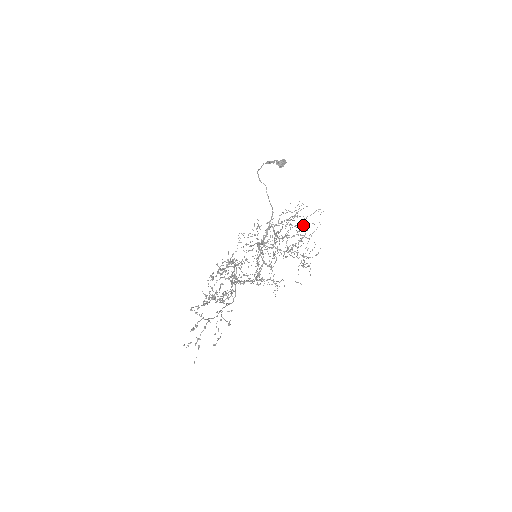
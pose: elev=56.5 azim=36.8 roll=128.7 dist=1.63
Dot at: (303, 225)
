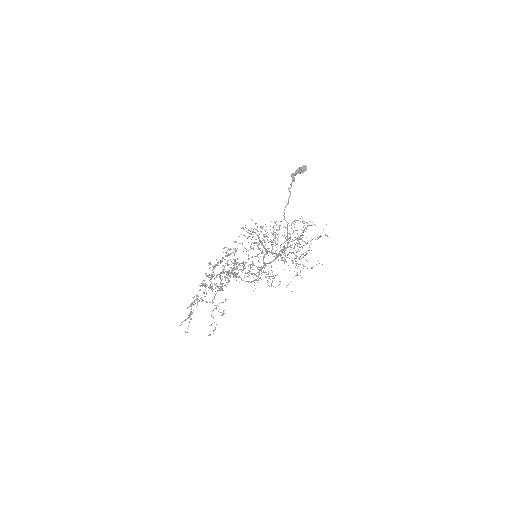
Dot at: (304, 229)
